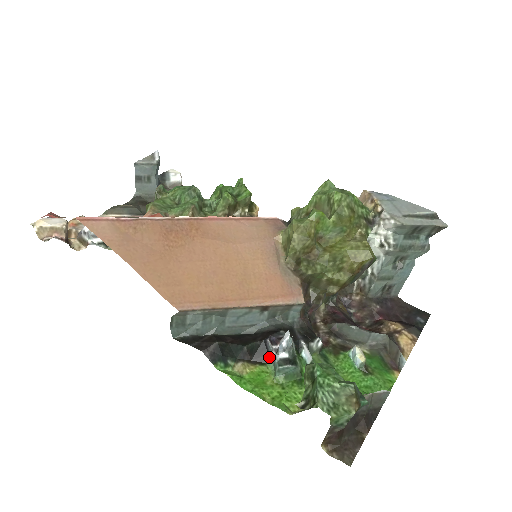
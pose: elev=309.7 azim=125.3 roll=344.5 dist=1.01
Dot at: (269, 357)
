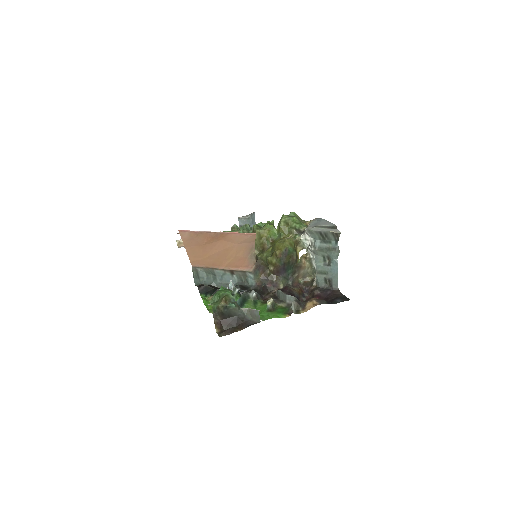
Dot at: occluded
